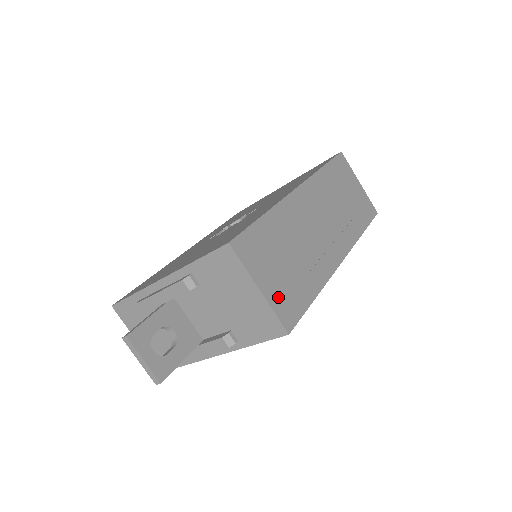
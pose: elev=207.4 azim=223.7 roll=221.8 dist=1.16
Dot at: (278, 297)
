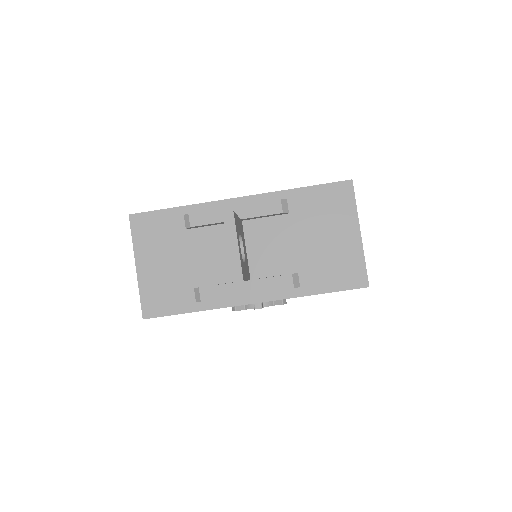
Dot at: occluded
